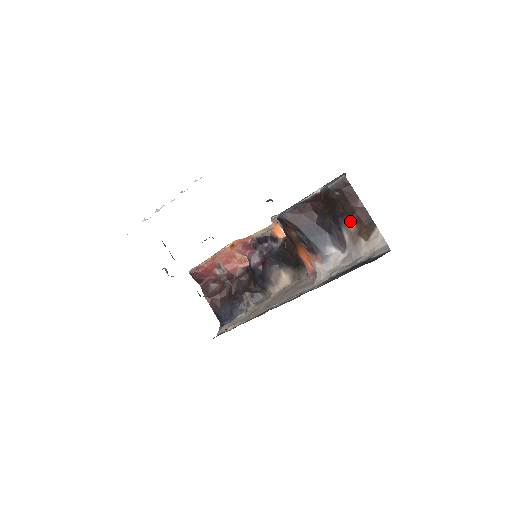
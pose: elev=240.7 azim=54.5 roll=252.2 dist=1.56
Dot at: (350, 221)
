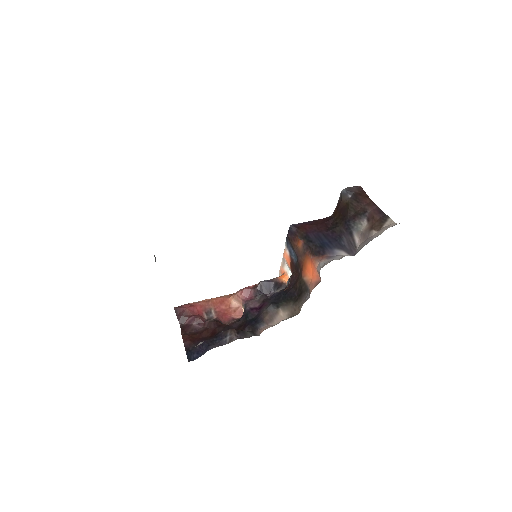
Dot at: (362, 222)
